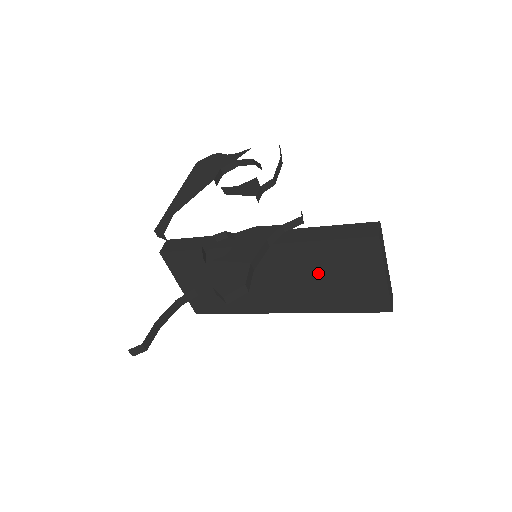
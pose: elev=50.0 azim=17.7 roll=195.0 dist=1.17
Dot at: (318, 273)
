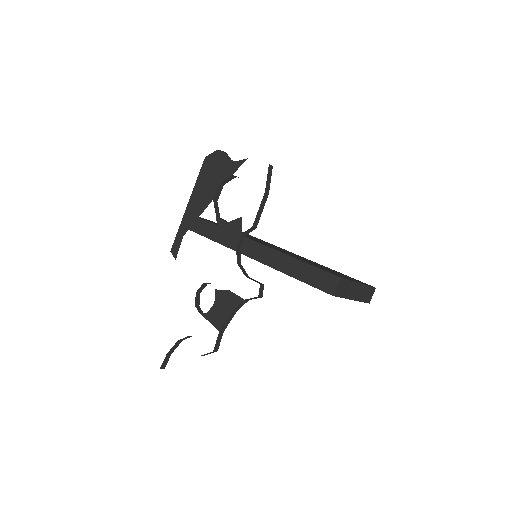
Dot at: occluded
